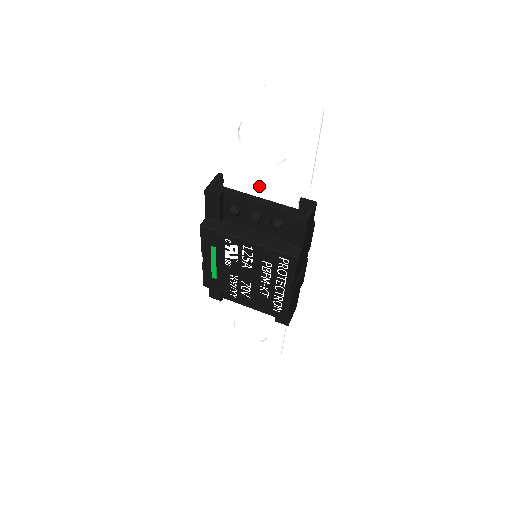
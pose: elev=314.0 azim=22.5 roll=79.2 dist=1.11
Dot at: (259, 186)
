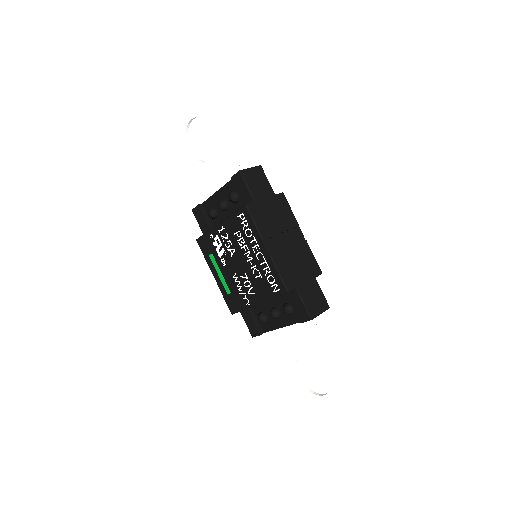
Dot at: (217, 179)
